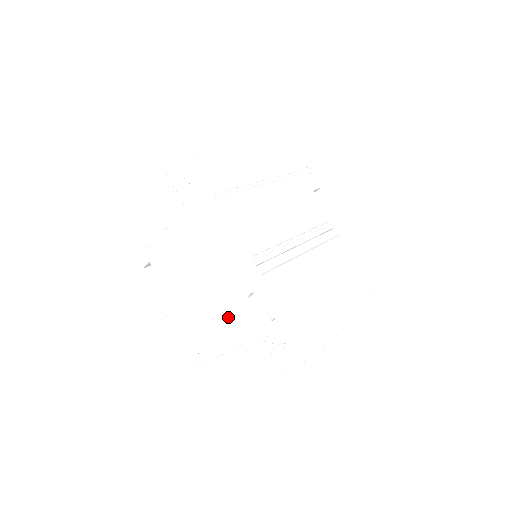
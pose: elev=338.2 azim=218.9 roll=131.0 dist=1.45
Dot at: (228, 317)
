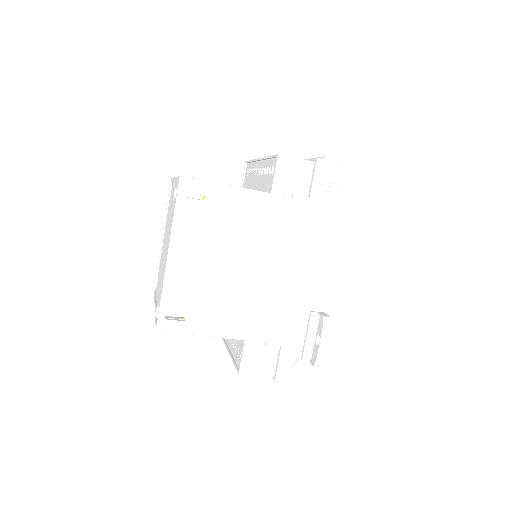
Dot at: (261, 312)
